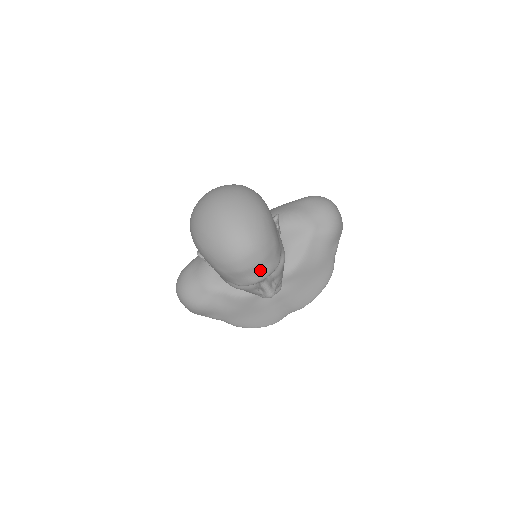
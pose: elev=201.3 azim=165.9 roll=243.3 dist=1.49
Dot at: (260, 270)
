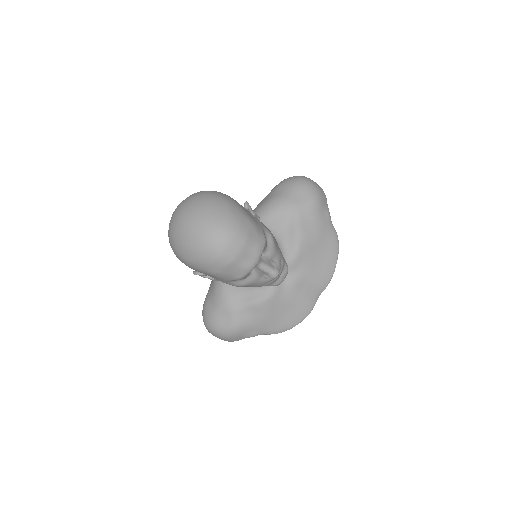
Dot at: (249, 253)
